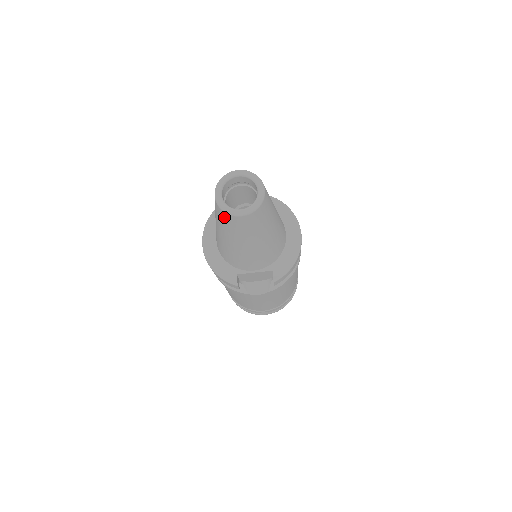
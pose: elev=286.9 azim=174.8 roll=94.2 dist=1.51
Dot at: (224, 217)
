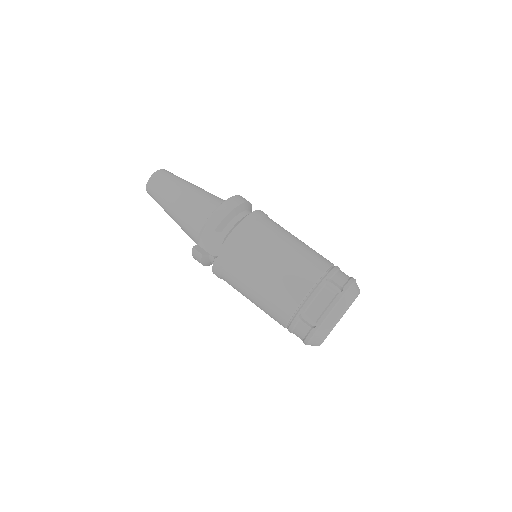
Dot at: (151, 196)
